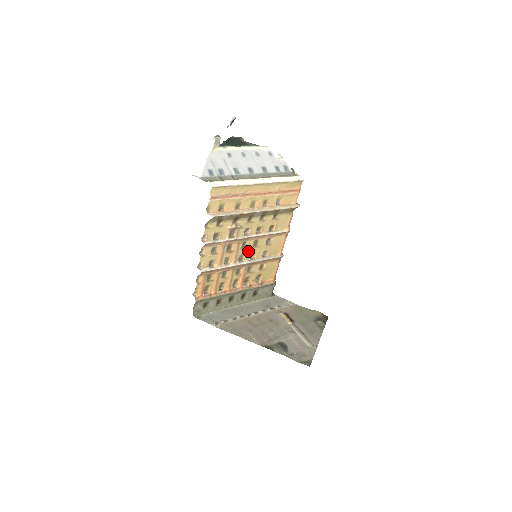
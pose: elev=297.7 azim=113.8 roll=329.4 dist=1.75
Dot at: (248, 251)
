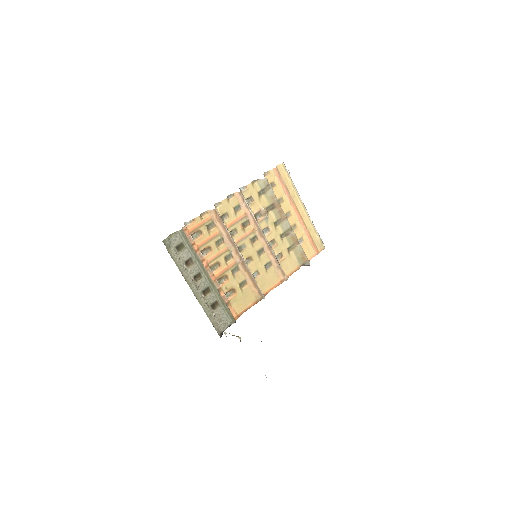
Dot at: (251, 250)
